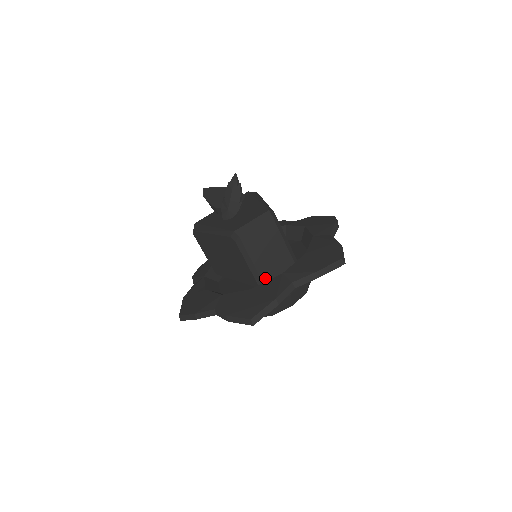
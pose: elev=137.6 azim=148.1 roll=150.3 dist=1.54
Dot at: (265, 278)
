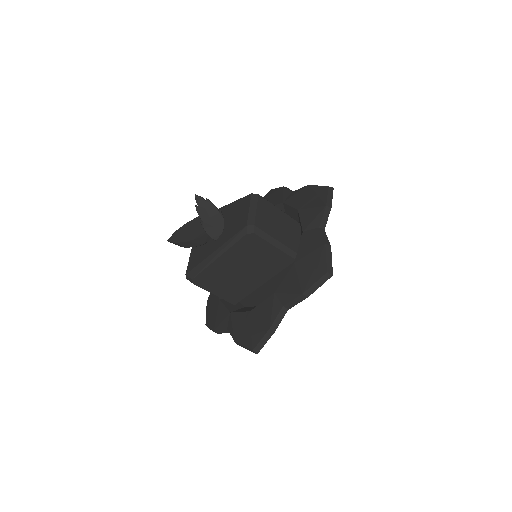
Dot at: (294, 248)
